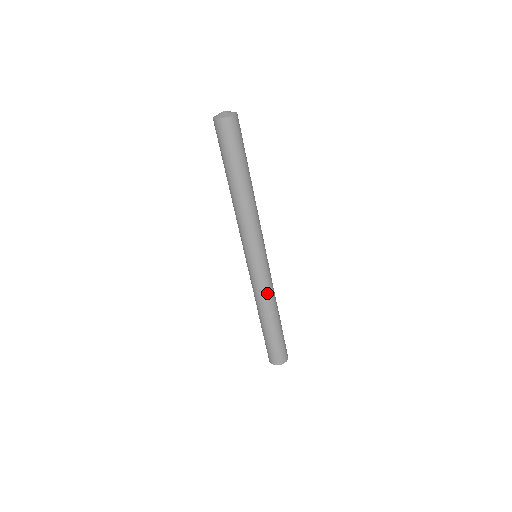
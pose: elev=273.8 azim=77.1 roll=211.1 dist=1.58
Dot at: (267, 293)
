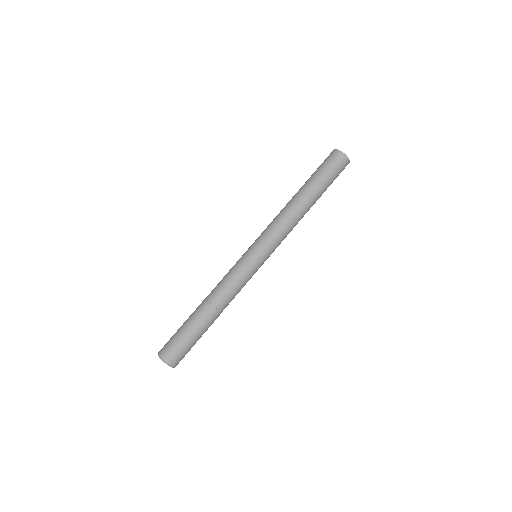
Dot at: (235, 288)
